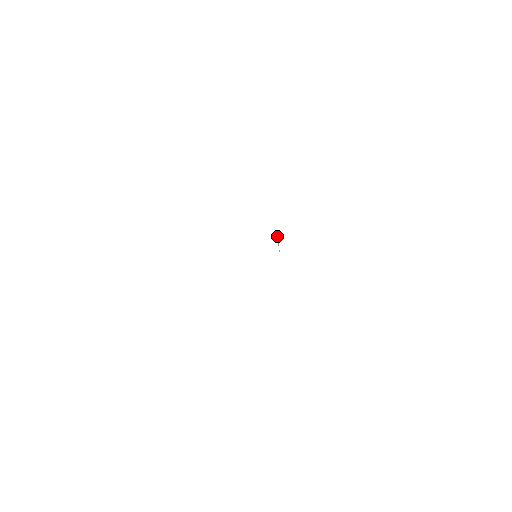
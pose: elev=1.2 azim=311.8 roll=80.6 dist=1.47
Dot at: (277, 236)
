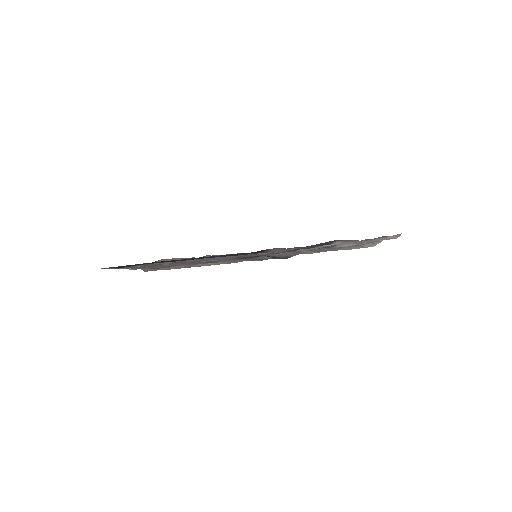
Dot at: (283, 256)
